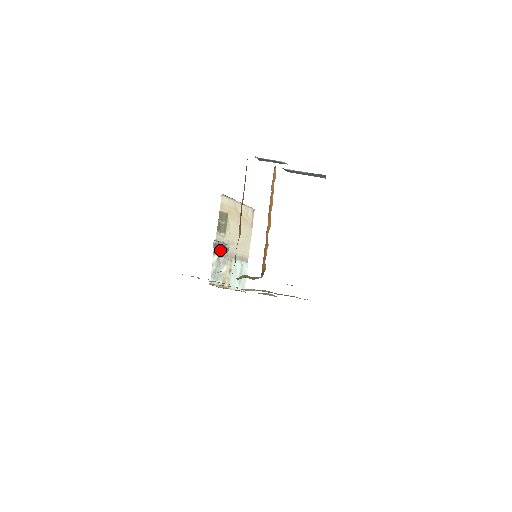
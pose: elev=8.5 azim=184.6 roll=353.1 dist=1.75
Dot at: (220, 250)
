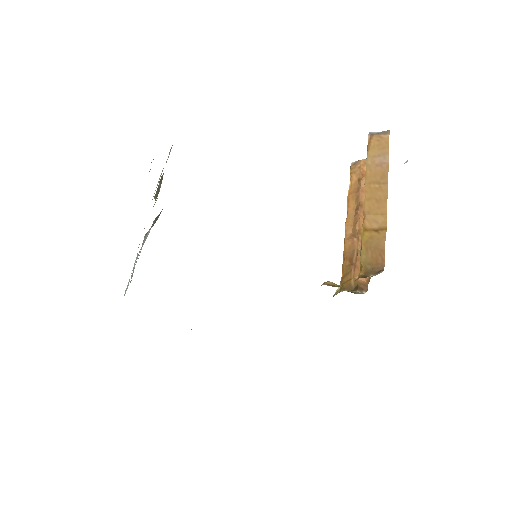
Dot at: occluded
